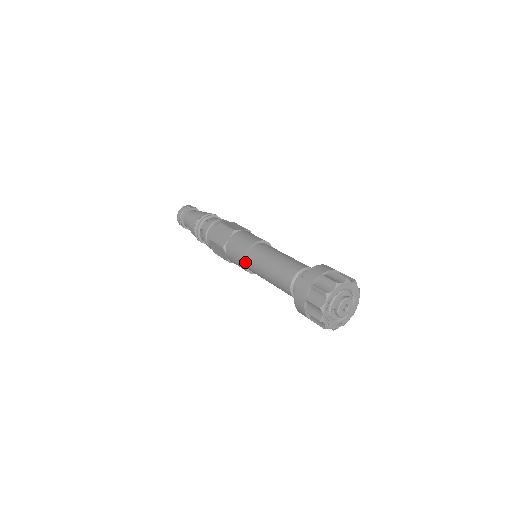
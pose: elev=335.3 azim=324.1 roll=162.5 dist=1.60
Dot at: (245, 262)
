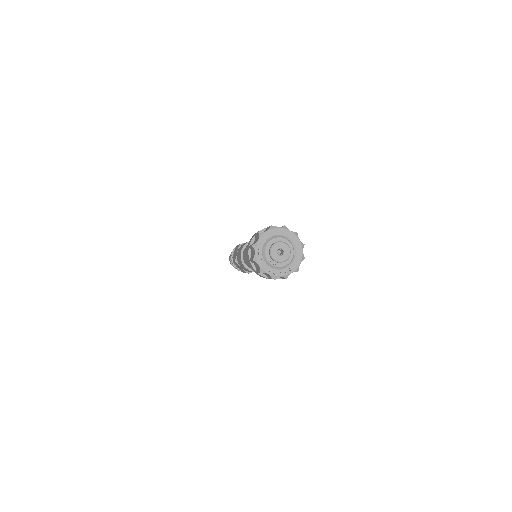
Dot at: (244, 263)
